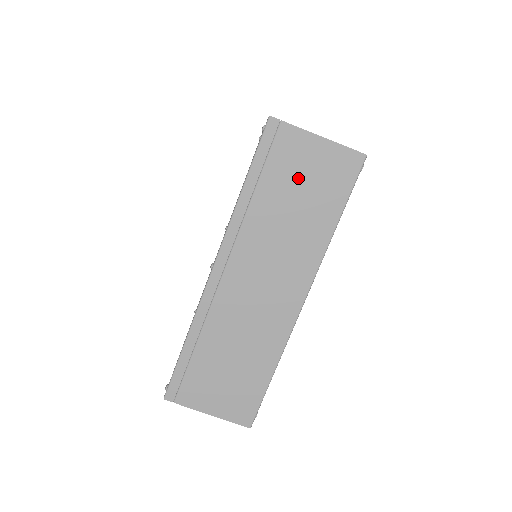
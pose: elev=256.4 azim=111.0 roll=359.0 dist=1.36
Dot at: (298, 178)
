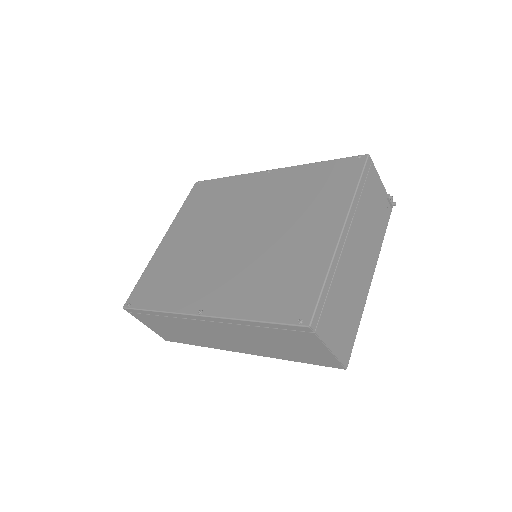
Dot at: (294, 344)
